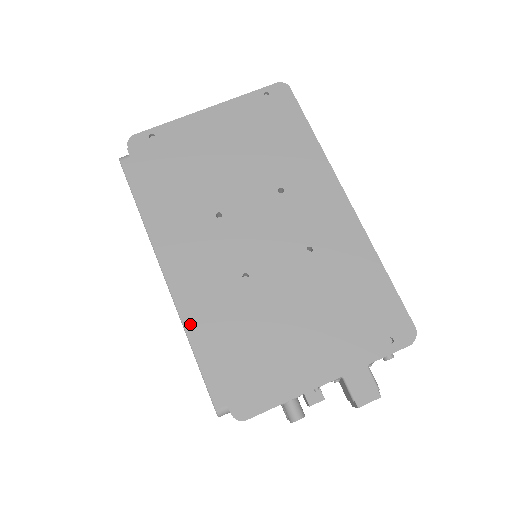
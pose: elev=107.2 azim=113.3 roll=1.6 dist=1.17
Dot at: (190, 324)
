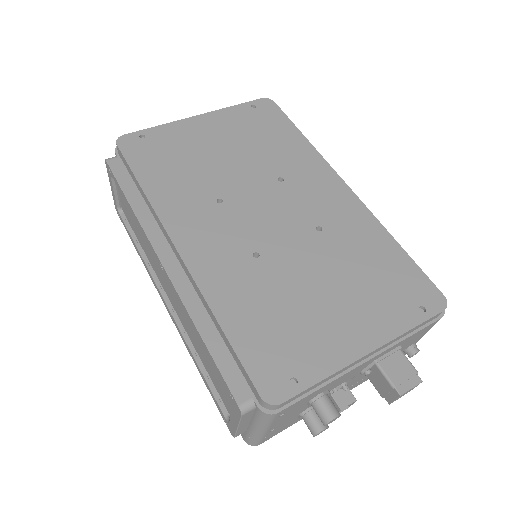
Dot at: (197, 310)
